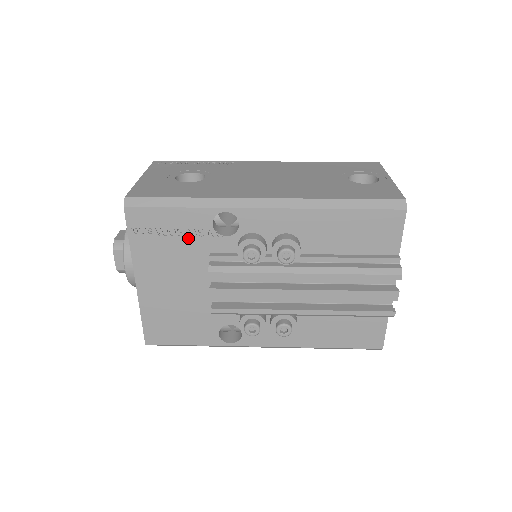
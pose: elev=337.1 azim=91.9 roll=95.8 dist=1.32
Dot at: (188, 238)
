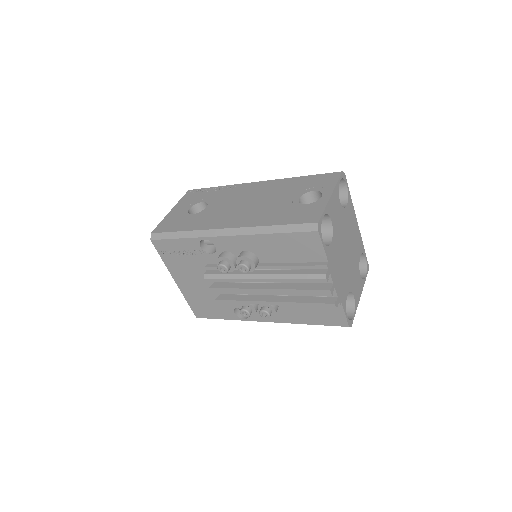
Dot at: (191, 256)
